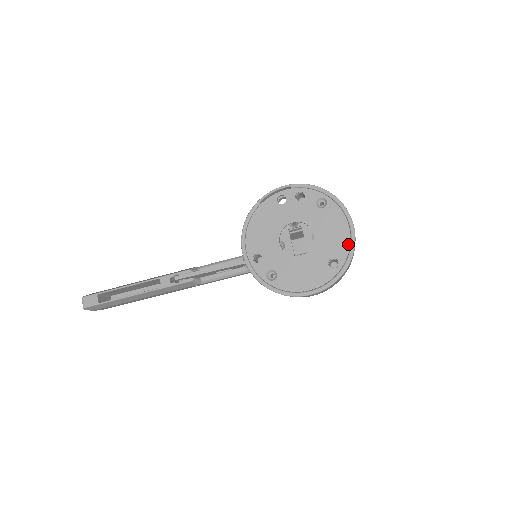
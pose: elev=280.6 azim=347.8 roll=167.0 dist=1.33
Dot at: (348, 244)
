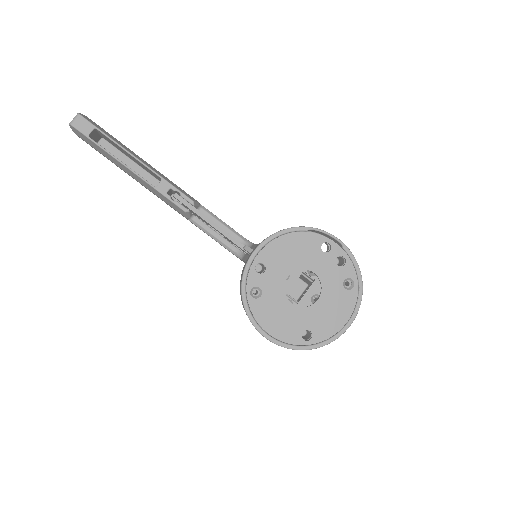
Dot at: (332, 334)
